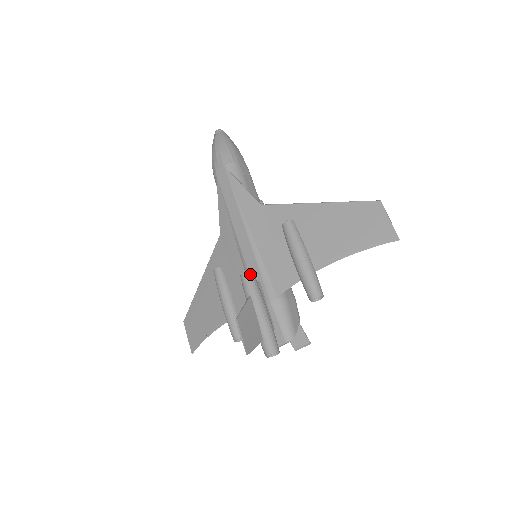
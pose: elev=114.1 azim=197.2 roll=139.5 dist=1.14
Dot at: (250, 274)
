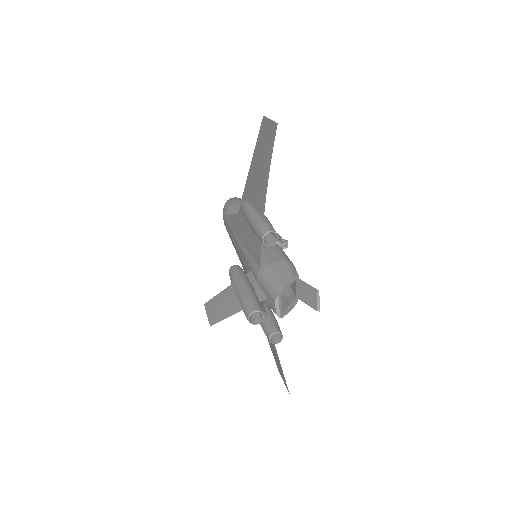
Dot at: (232, 268)
